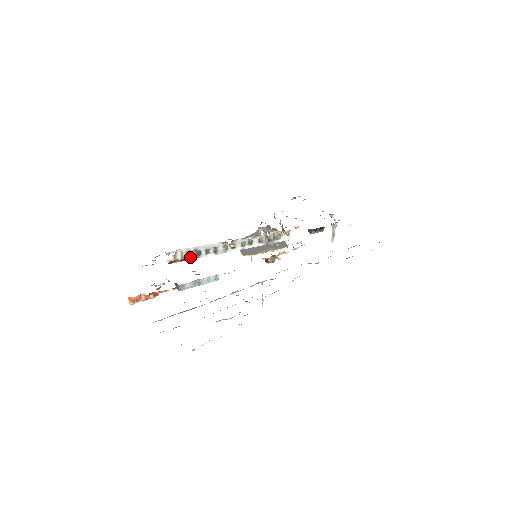
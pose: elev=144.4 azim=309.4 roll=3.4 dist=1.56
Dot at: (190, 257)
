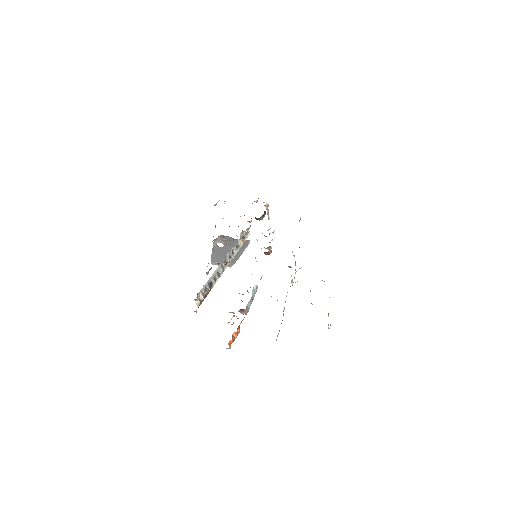
Dot at: (208, 292)
